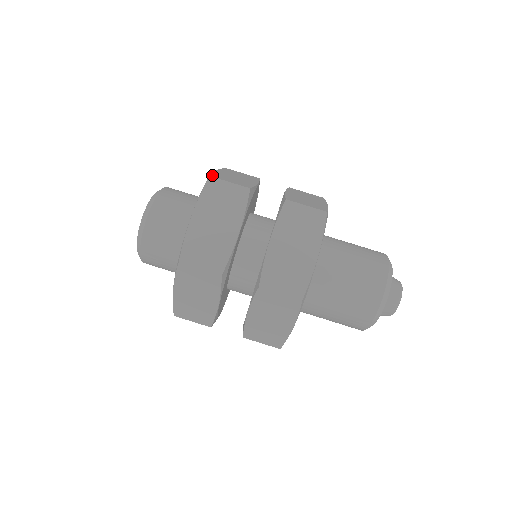
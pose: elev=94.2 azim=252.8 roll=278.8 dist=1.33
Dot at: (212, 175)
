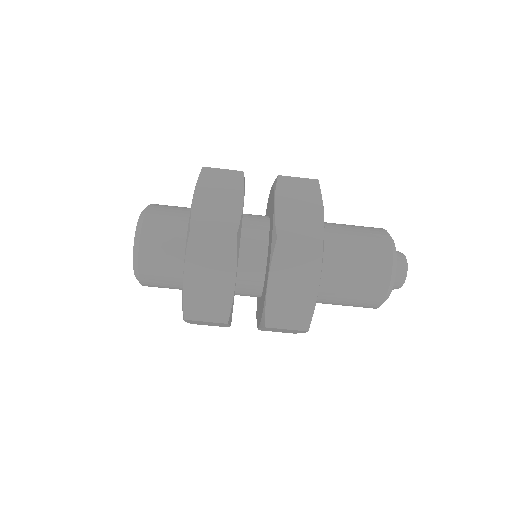
Dot at: (193, 223)
